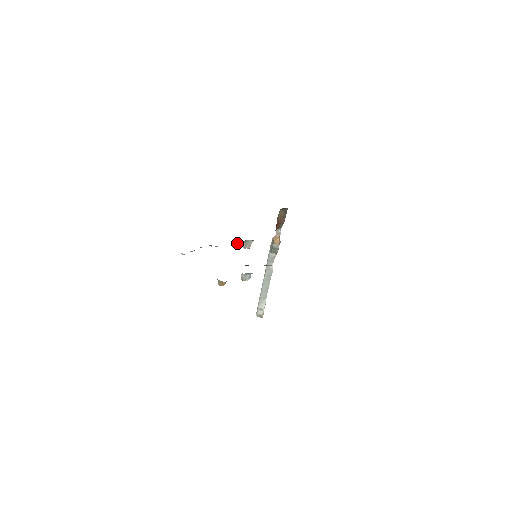
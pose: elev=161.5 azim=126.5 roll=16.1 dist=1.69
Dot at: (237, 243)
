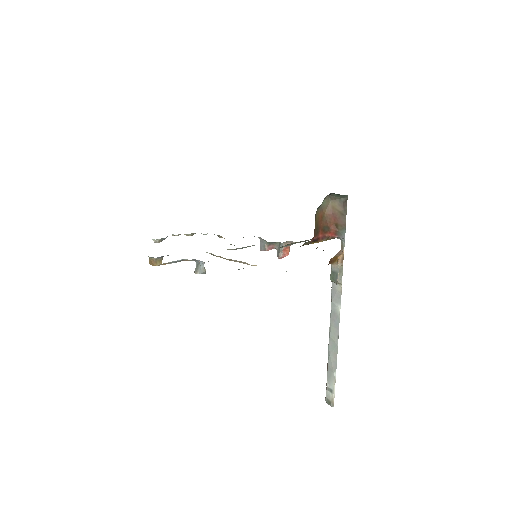
Dot at: (262, 244)
